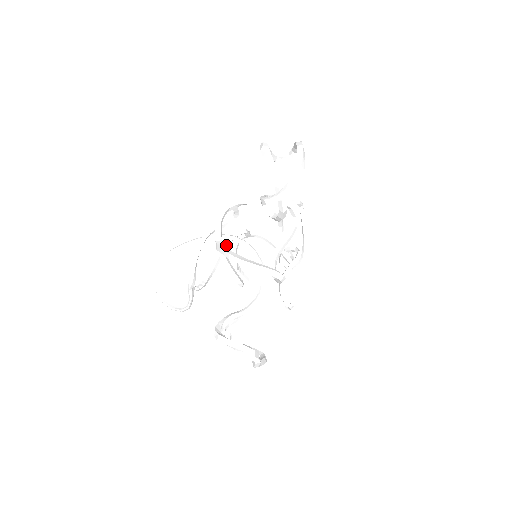
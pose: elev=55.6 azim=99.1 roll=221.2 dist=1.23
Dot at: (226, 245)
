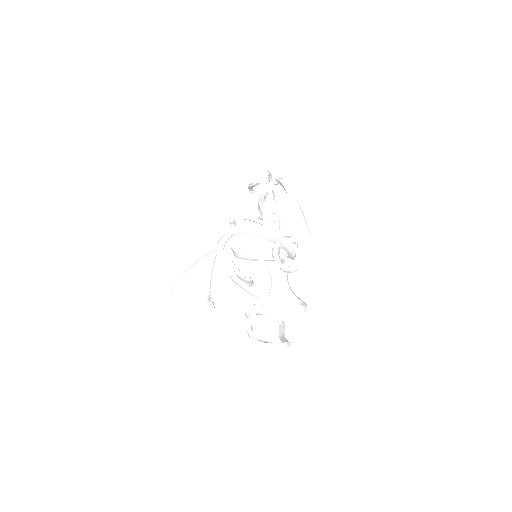
Dot at: occluded
